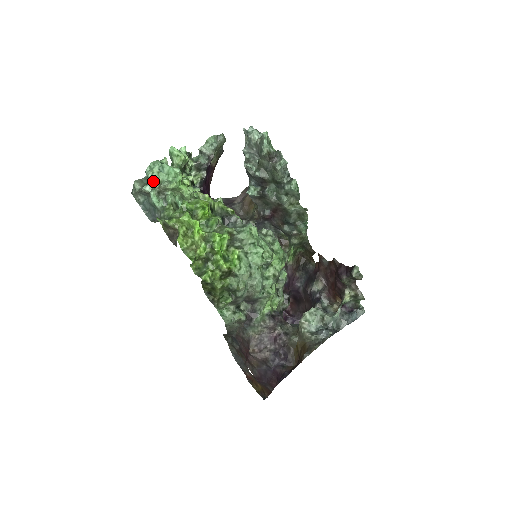
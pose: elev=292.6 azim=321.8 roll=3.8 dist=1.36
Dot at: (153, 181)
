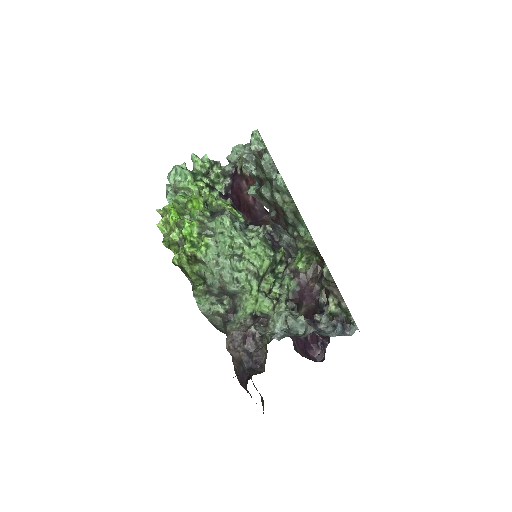
Dot at: (170, 182)
